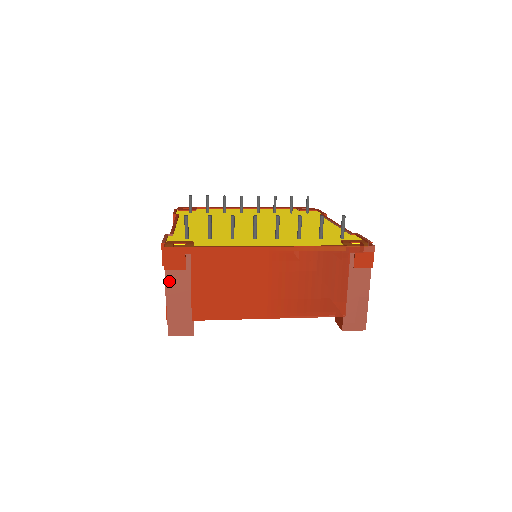
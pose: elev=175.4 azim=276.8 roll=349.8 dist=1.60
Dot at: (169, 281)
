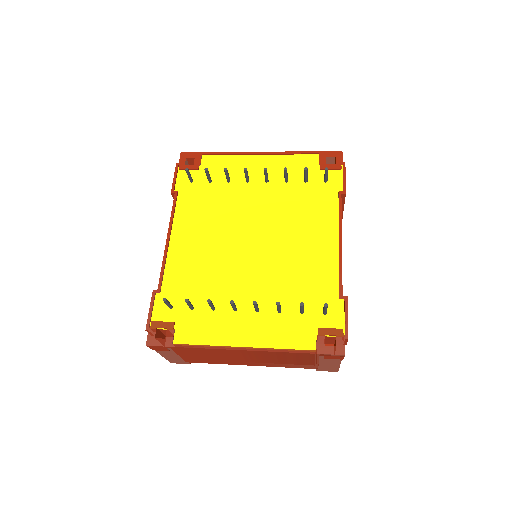
Dot at: (159, 352)
